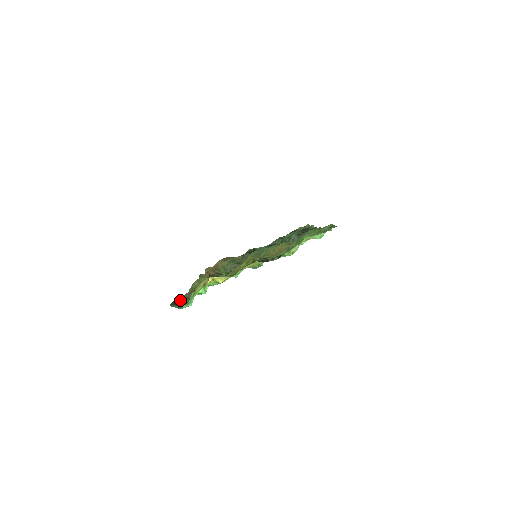
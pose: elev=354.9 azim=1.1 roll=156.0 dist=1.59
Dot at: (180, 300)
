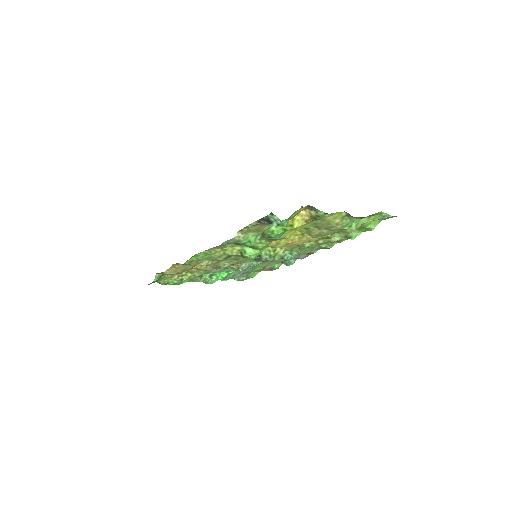
Dot at: (264, 222)
